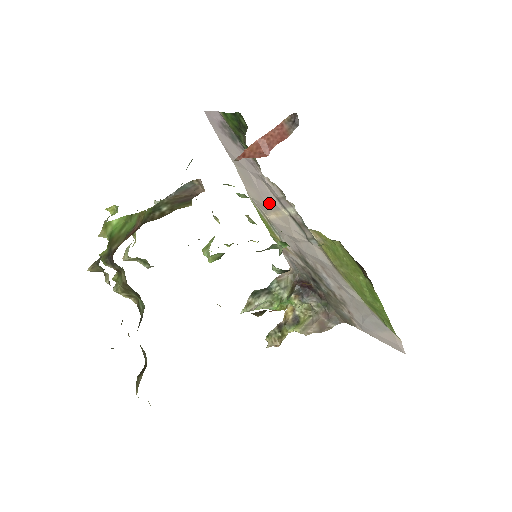
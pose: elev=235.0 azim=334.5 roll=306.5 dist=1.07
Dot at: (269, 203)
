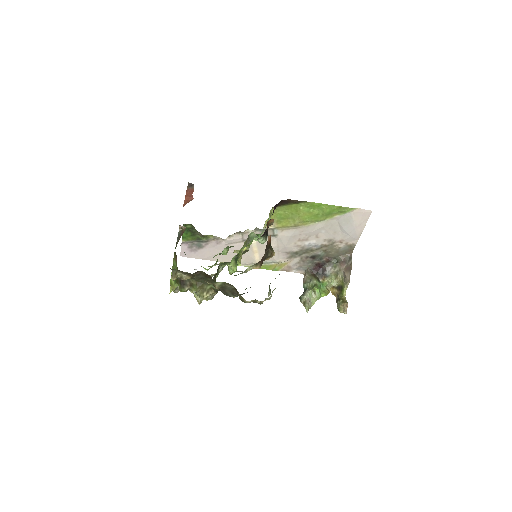
Dot at: occluded
